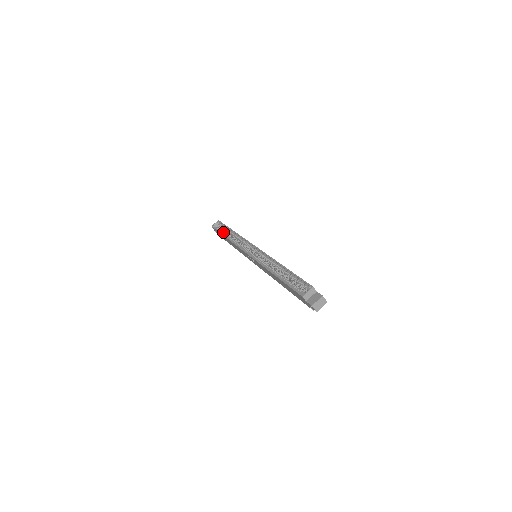
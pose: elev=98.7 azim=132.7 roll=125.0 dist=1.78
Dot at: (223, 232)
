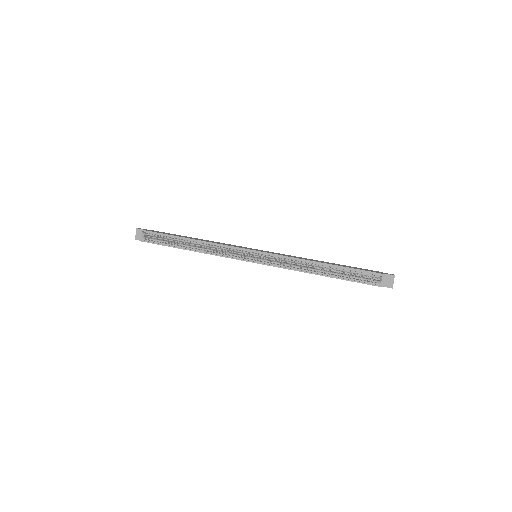
Dot at: (173, 244)
